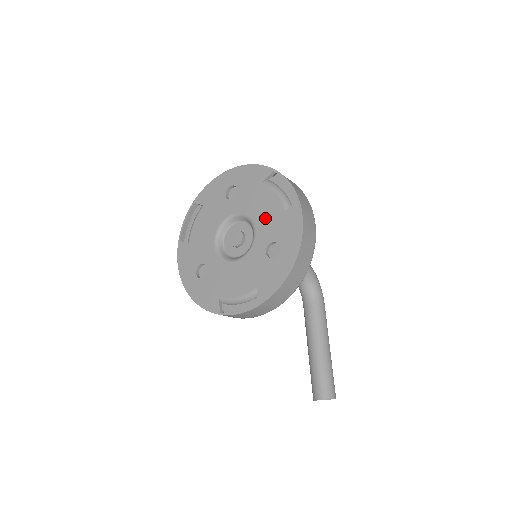
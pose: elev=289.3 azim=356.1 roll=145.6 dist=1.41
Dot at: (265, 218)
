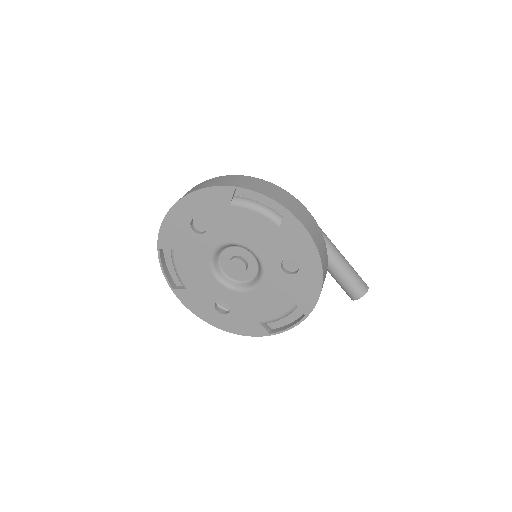
Dot at: (260, 240)
